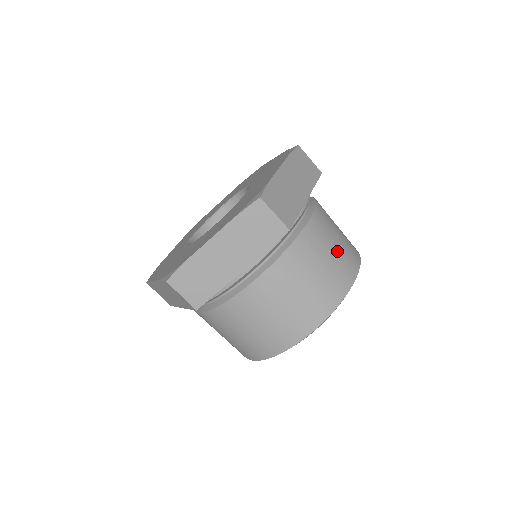
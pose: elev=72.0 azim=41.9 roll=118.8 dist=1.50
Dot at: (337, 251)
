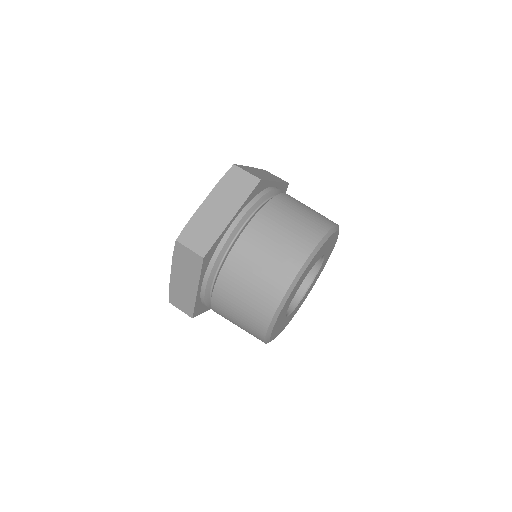
Dot at: occluded
